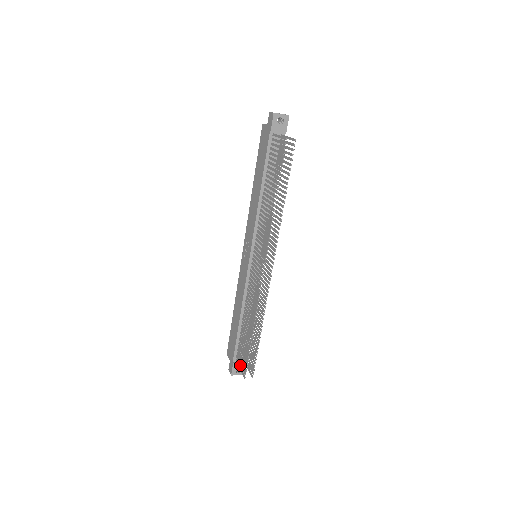
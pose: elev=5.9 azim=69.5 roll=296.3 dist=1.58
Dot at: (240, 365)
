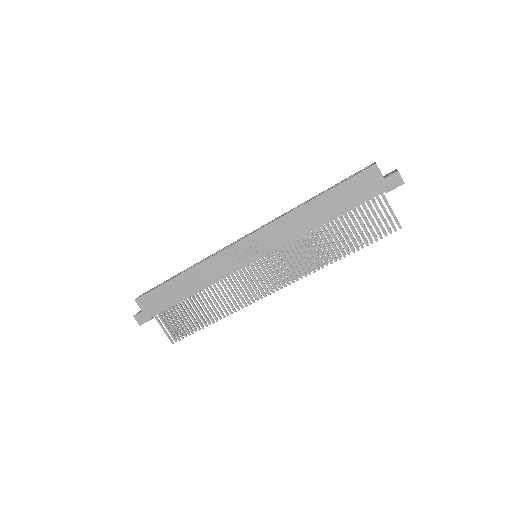
Dot at: (166, 328)
